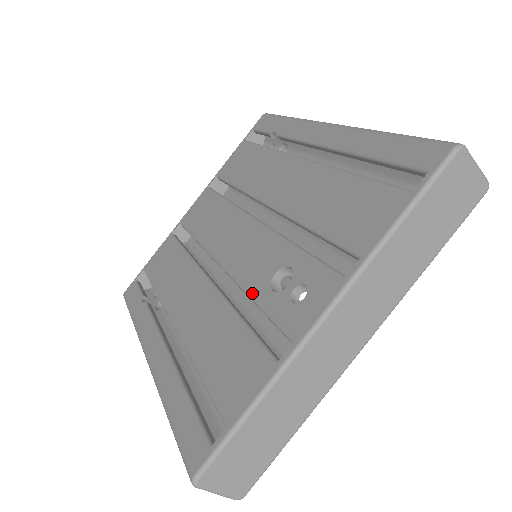
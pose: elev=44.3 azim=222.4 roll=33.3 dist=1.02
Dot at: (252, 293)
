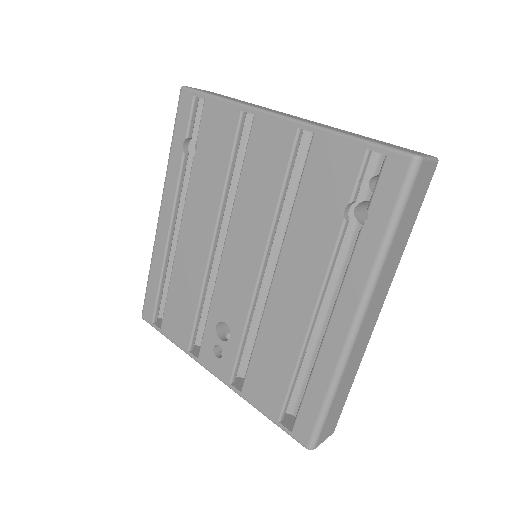
Dot at: (212, 307)
